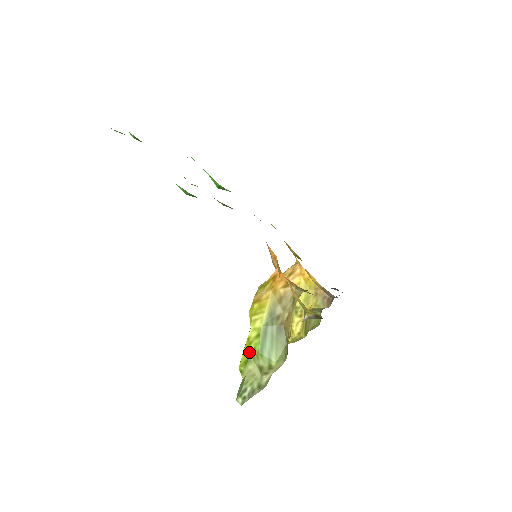
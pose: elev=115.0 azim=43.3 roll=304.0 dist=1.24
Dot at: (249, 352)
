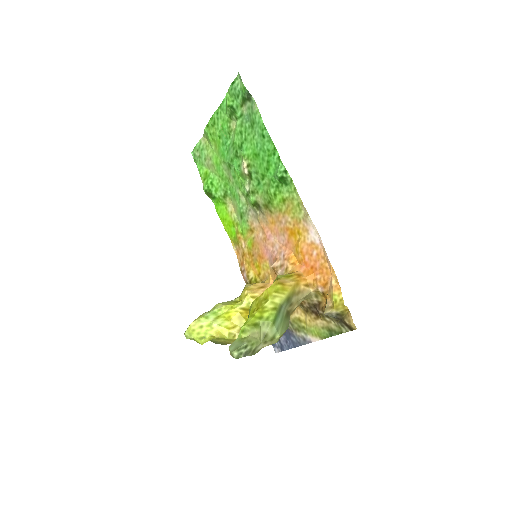
Dot at: (260, 318)
